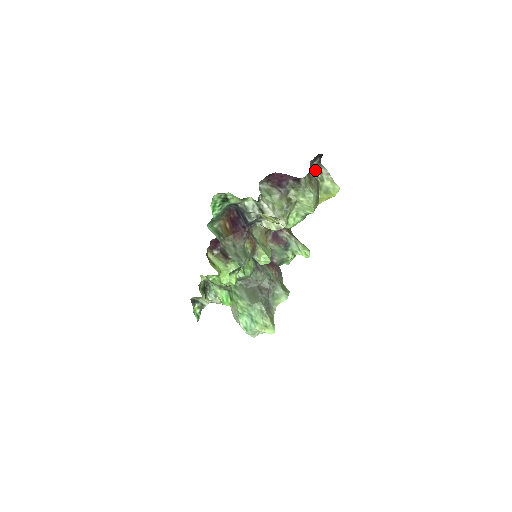
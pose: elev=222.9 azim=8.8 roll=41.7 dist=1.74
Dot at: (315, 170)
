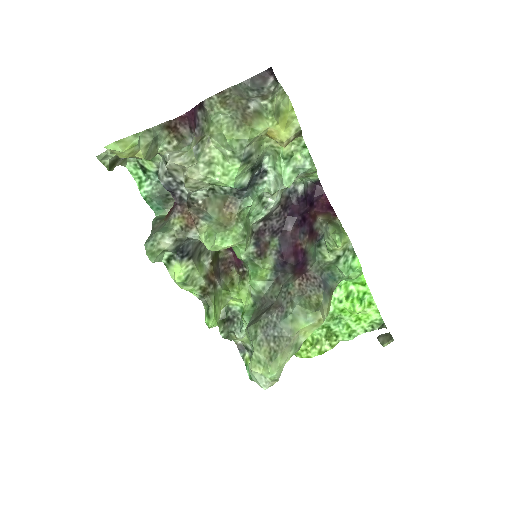
Dot at: (267, 94)
